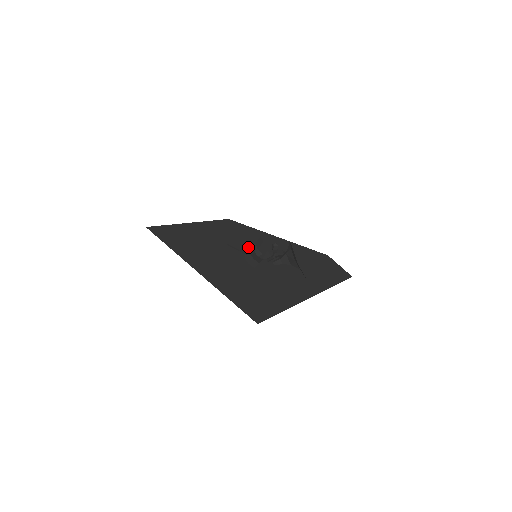
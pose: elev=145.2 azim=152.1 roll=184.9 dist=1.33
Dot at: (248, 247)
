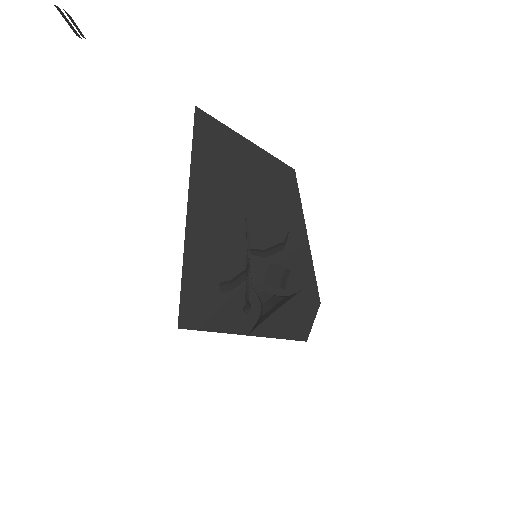
Dot at: (265, 233)
